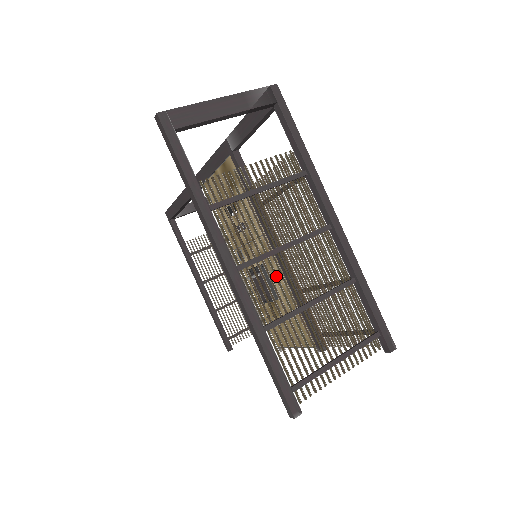
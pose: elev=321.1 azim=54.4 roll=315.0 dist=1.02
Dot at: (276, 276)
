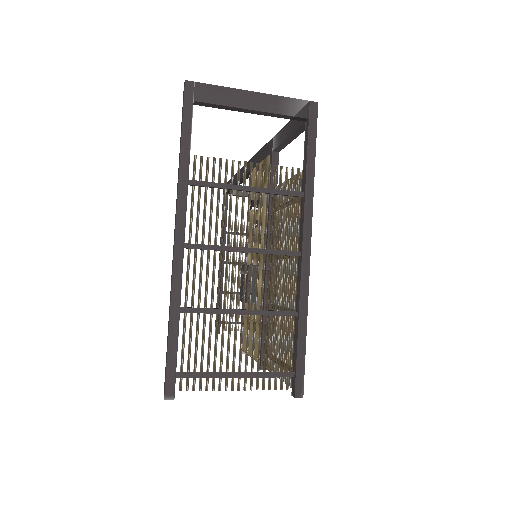
Dot at: (220, 271)
